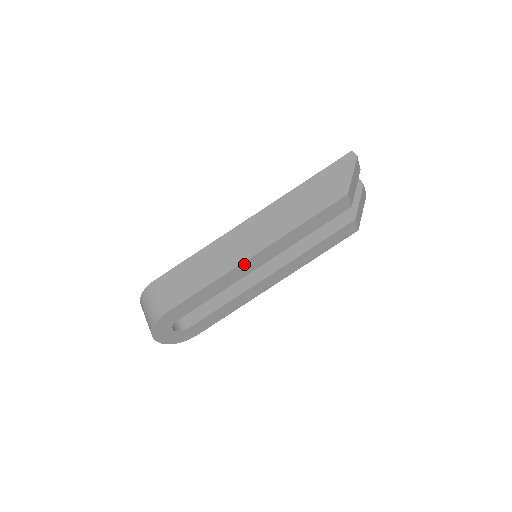
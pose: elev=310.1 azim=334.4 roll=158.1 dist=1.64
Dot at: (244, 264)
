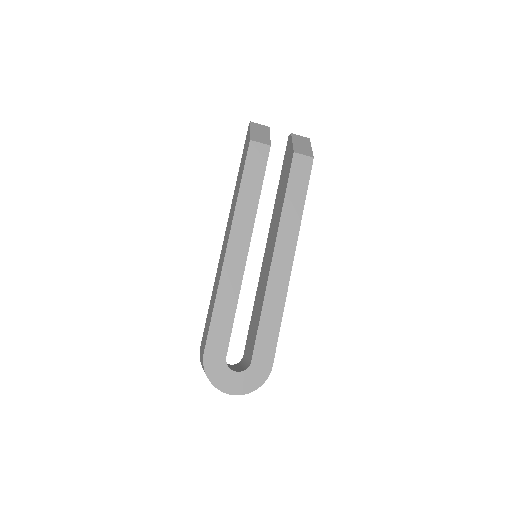
Dot at: (227, 260)
